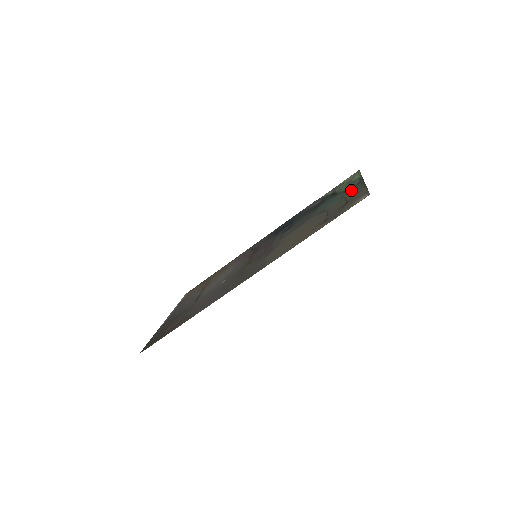
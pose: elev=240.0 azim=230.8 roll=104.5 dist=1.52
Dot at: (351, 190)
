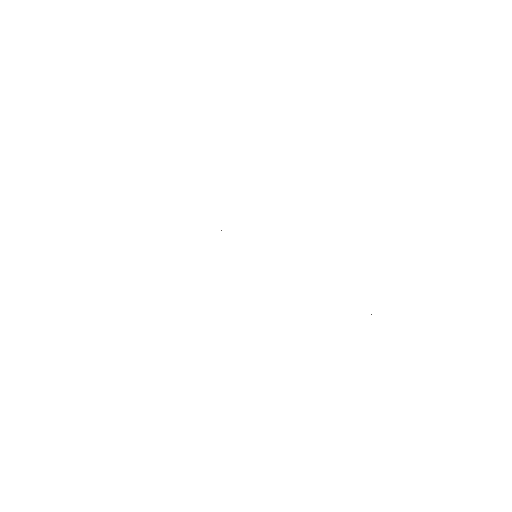
Dot at: occluded
